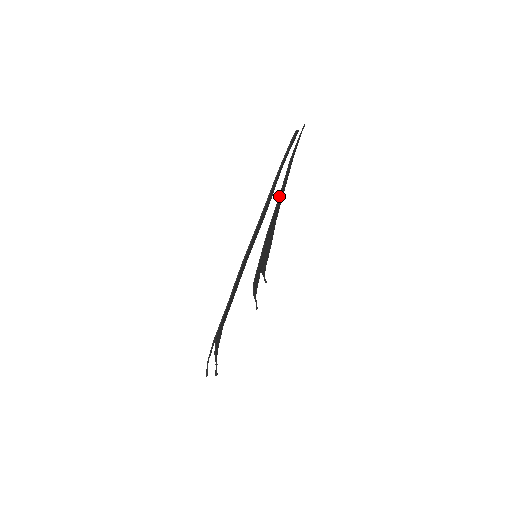
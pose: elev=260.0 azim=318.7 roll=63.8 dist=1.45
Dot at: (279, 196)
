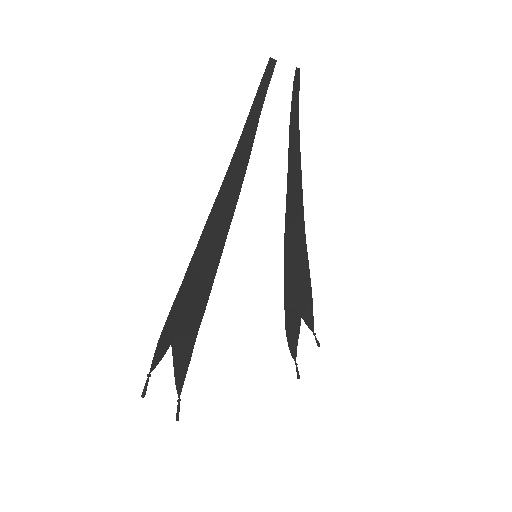
Dot at: (287, 177)
